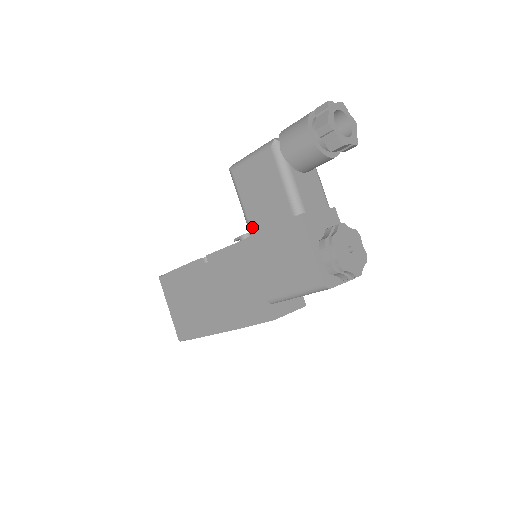
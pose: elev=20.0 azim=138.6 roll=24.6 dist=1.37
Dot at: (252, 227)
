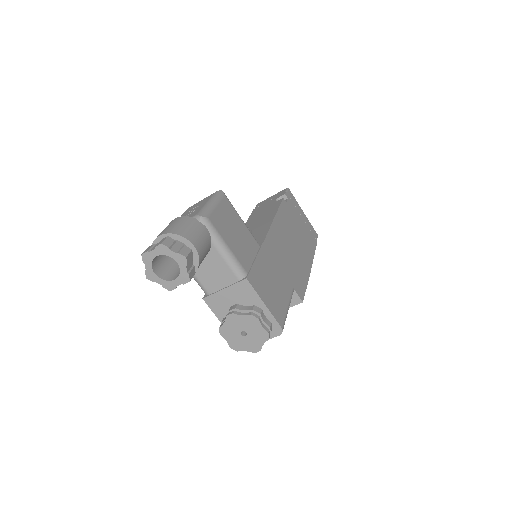
Dot at: occluded
